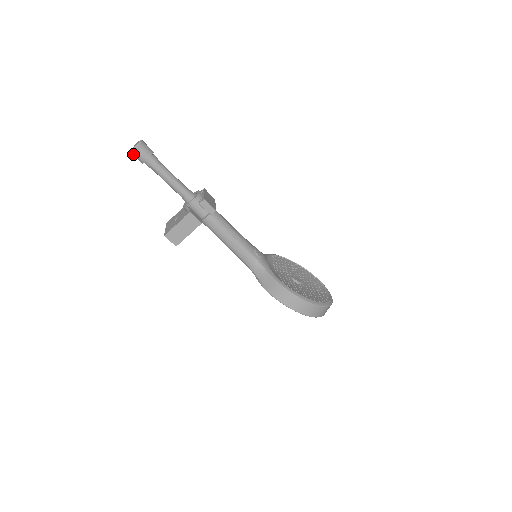
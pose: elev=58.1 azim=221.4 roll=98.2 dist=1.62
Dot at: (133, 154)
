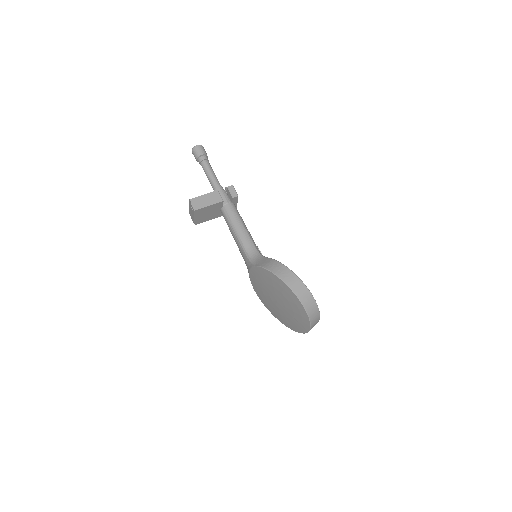
Dot at: (194, 150)
